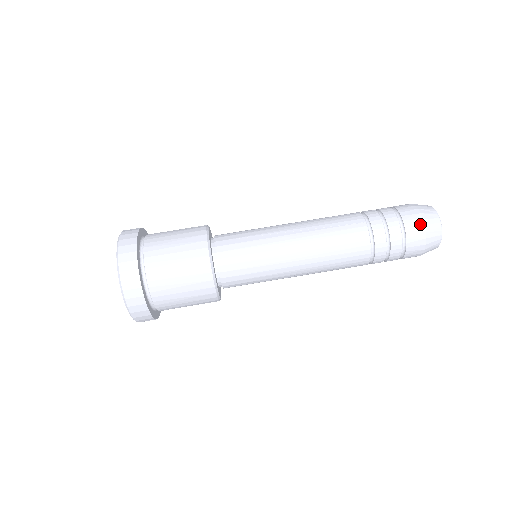
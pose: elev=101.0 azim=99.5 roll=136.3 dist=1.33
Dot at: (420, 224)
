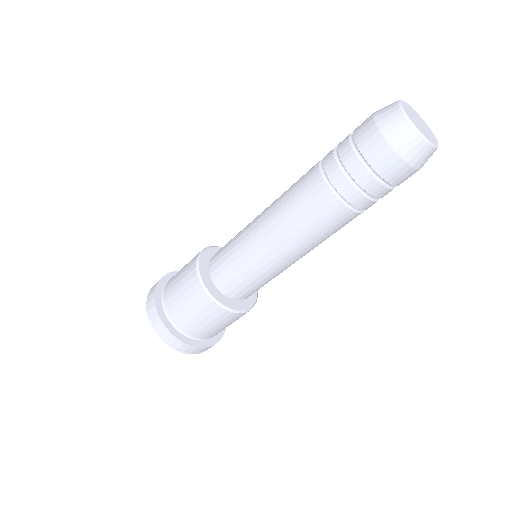
Dot at: (406, 170)
